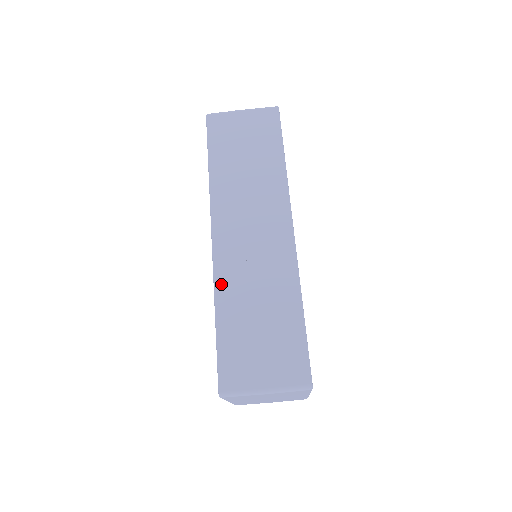
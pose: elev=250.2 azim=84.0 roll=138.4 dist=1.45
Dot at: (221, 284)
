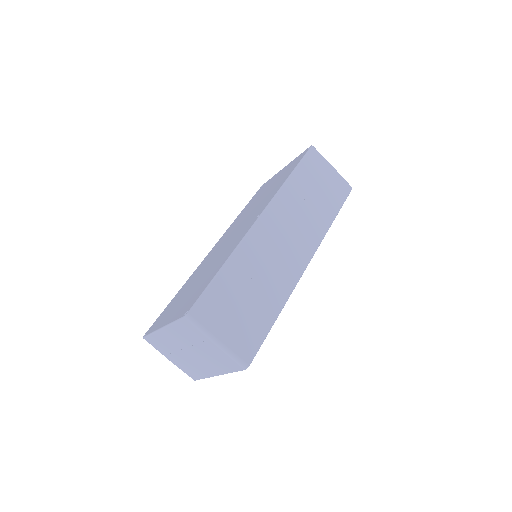
Dot at: (244, 249)
